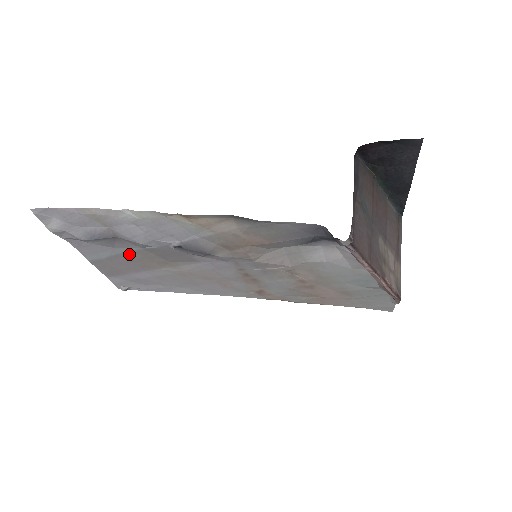
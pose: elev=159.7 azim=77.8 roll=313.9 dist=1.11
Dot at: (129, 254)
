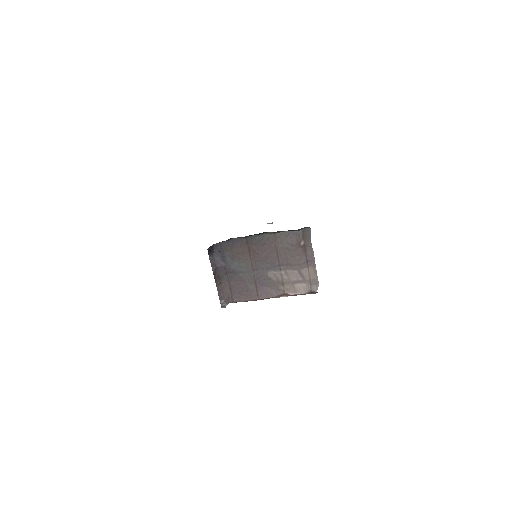
Dot at: occluded
